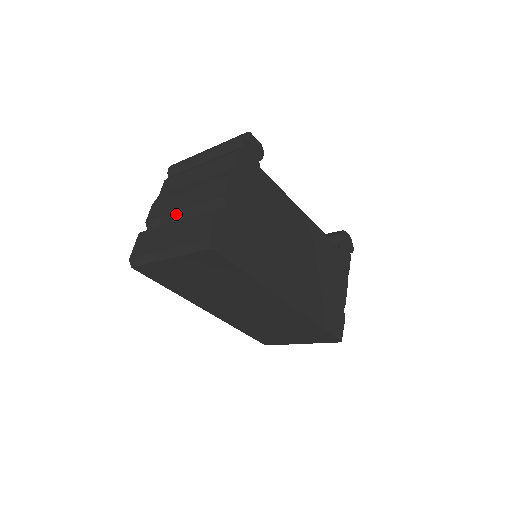
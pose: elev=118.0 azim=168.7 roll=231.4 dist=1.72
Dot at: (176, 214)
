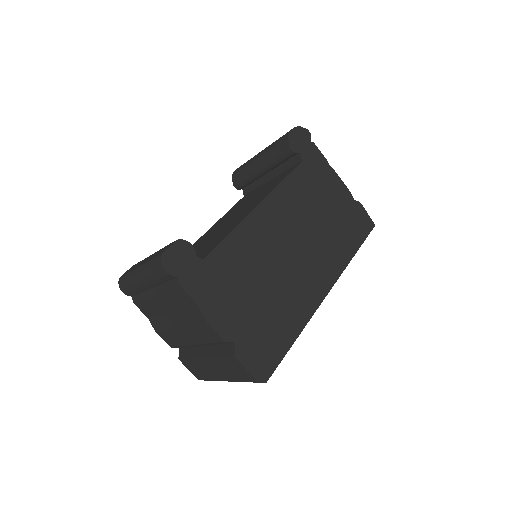
Dot at: occluded
